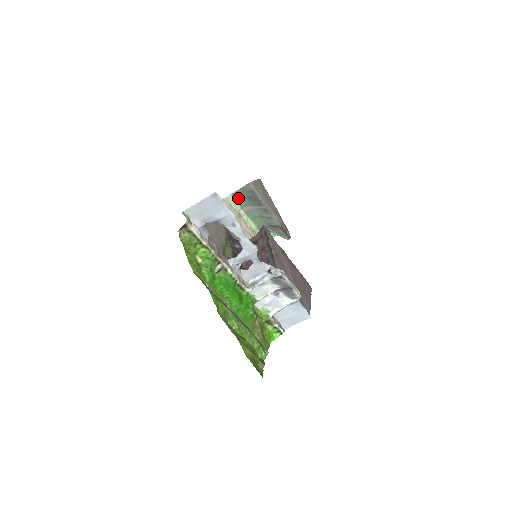
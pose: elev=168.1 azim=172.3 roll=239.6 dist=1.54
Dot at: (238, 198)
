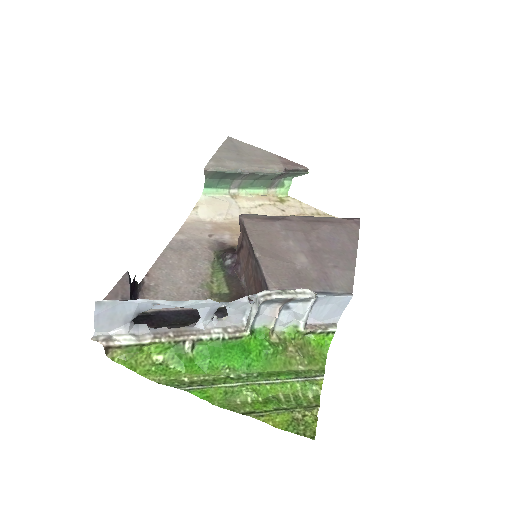
Dot at: (215, 185)
